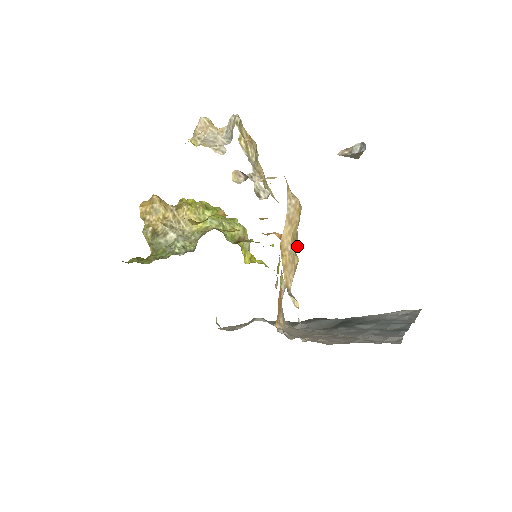
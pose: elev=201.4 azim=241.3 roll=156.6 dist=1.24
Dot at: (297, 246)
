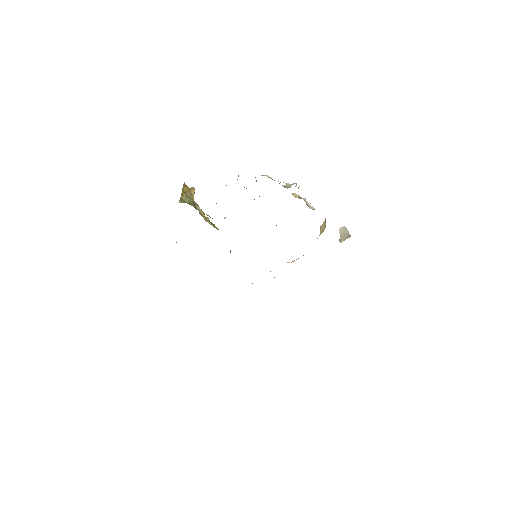
Dot at: occluded
